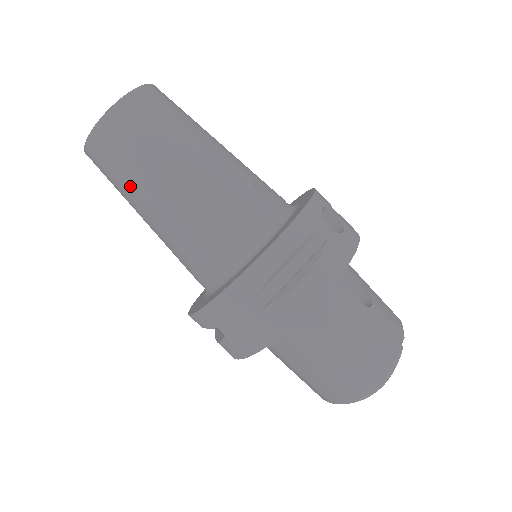
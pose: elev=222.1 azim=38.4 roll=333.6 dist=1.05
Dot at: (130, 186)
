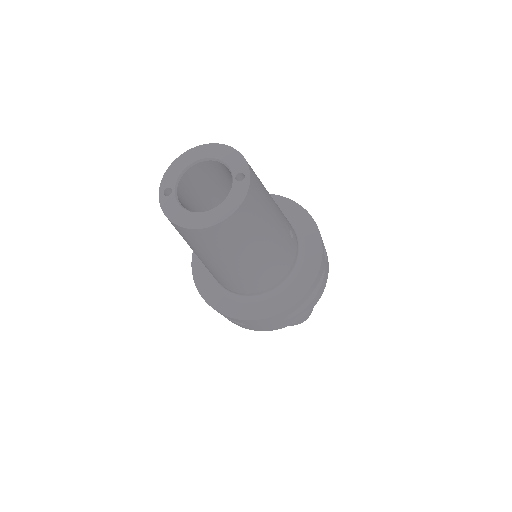
Dot at: (217, 256)
